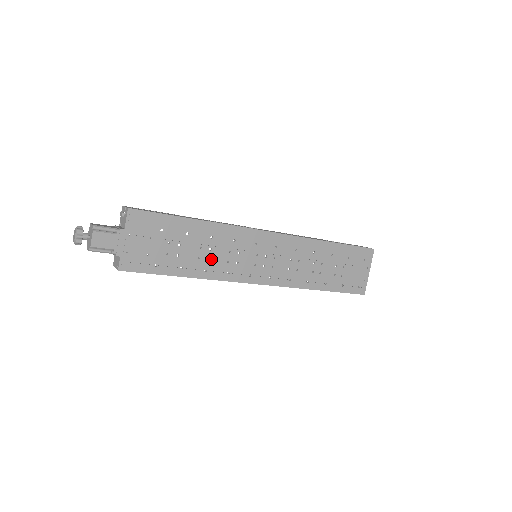
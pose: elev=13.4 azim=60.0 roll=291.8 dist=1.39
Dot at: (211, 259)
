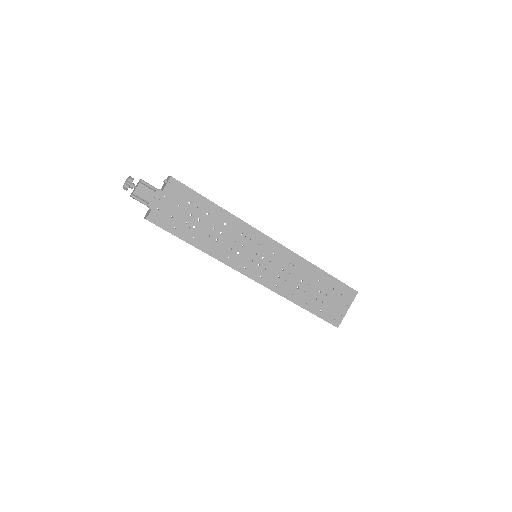
Dot at: (219, 241)
